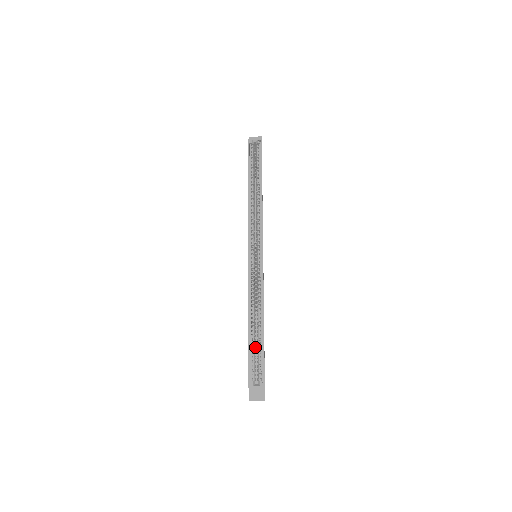
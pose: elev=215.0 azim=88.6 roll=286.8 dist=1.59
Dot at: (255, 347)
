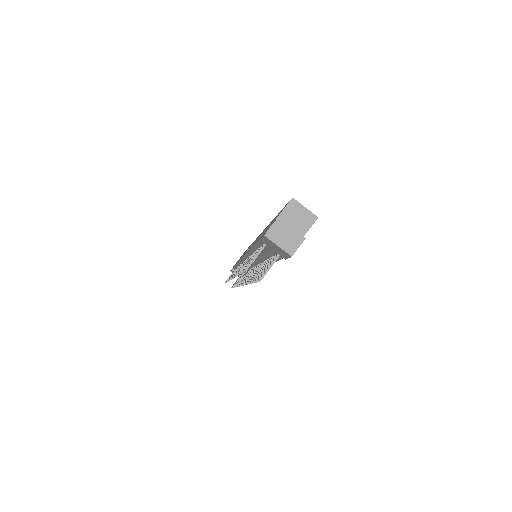
Dot at: occluded
